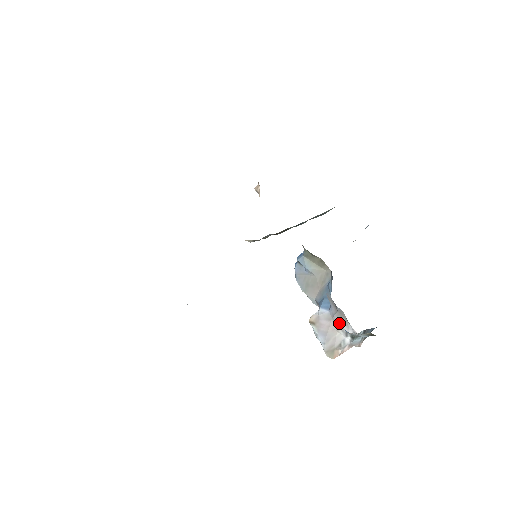
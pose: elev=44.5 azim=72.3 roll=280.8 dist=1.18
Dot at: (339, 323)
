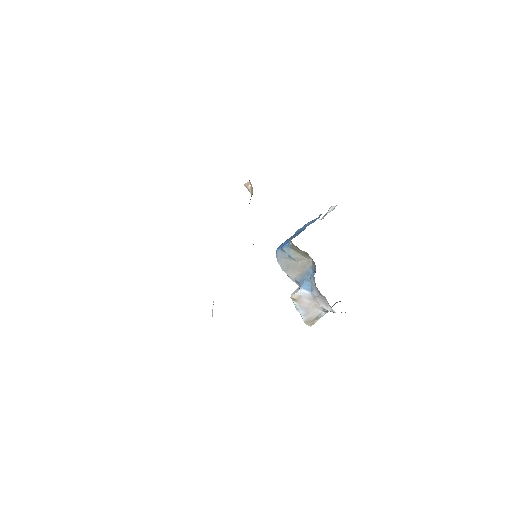
Dot at: (319, 303)
